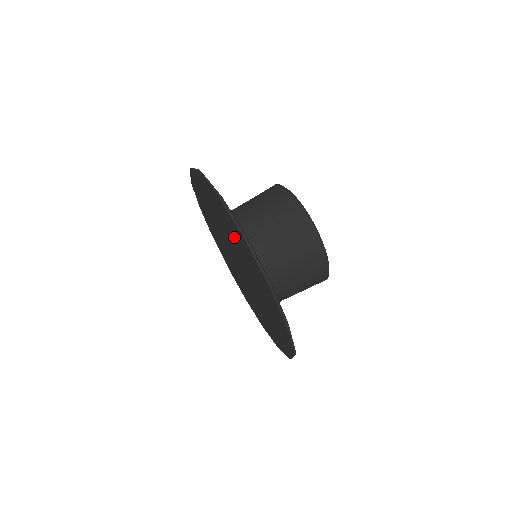
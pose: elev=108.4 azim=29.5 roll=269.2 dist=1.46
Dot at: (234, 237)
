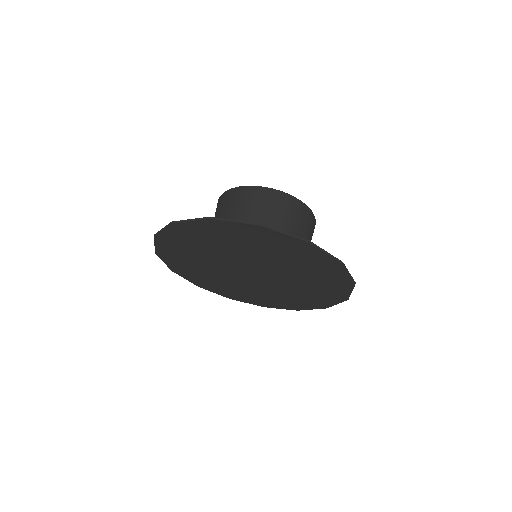
Dot at: (273, 251)
